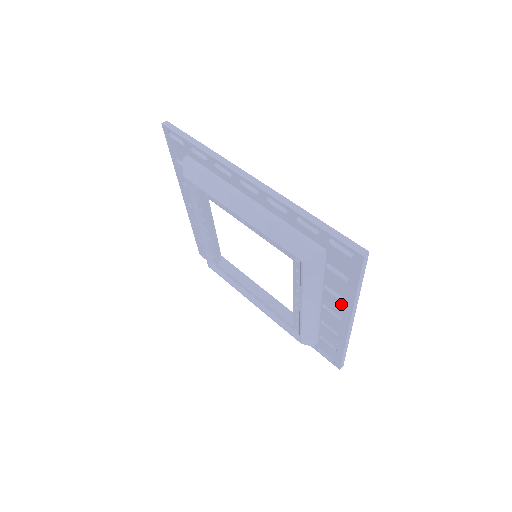
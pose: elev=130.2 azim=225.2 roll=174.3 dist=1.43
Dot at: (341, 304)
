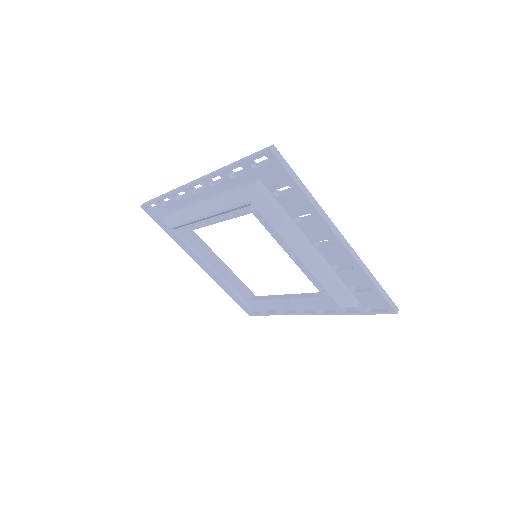
Dot at: (315, 224)
